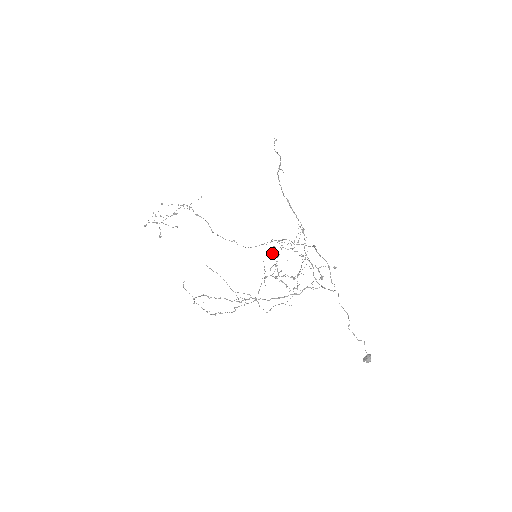
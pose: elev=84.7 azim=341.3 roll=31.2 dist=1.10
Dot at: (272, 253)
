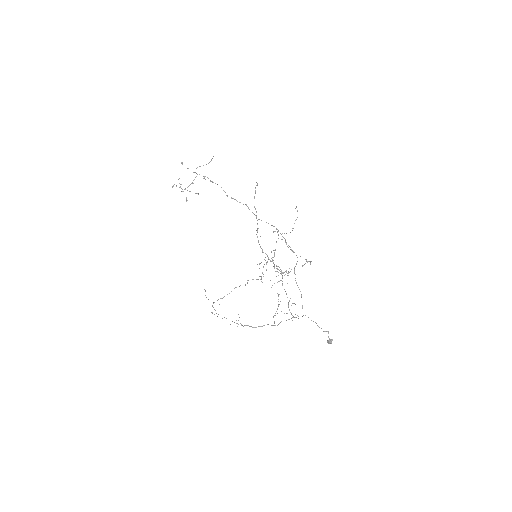
Dot at: occluded
